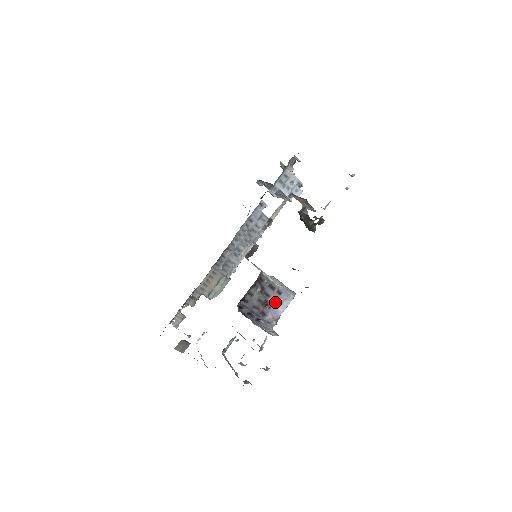
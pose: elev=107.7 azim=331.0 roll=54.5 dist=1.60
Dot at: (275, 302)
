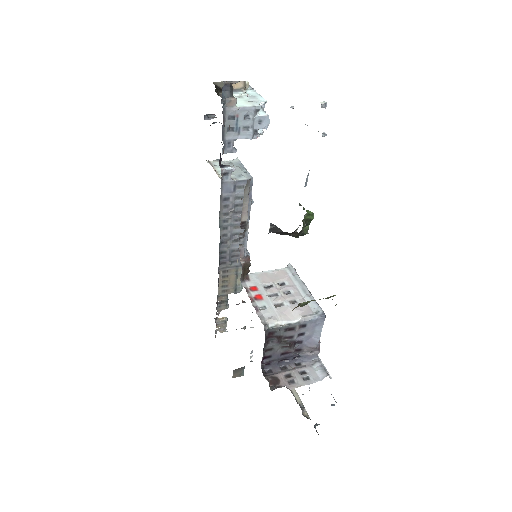
Dot at: (304, 335)
